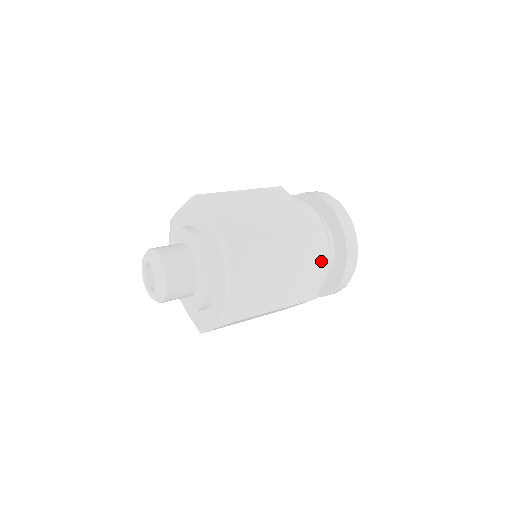
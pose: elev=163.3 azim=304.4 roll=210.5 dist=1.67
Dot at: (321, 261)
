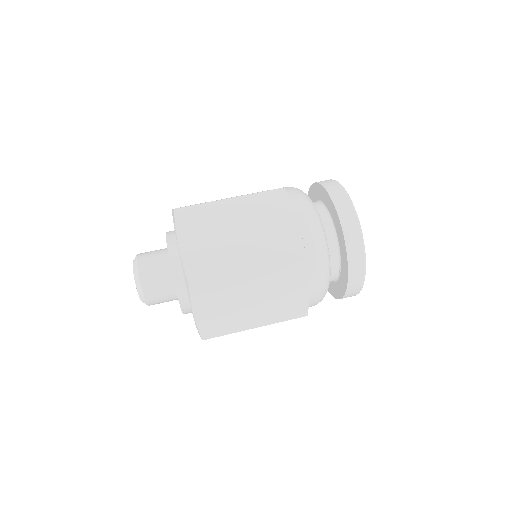
Dot at: (310, 284)
